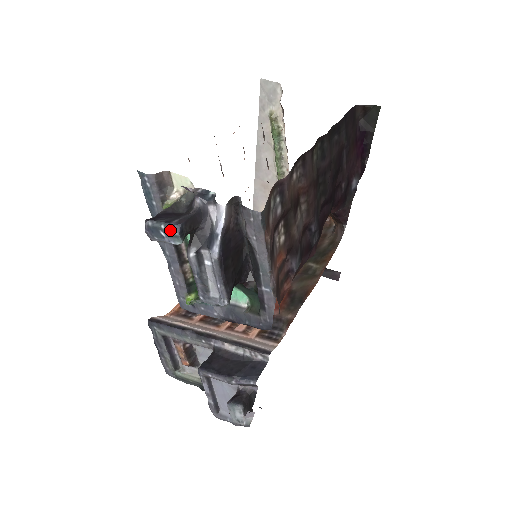
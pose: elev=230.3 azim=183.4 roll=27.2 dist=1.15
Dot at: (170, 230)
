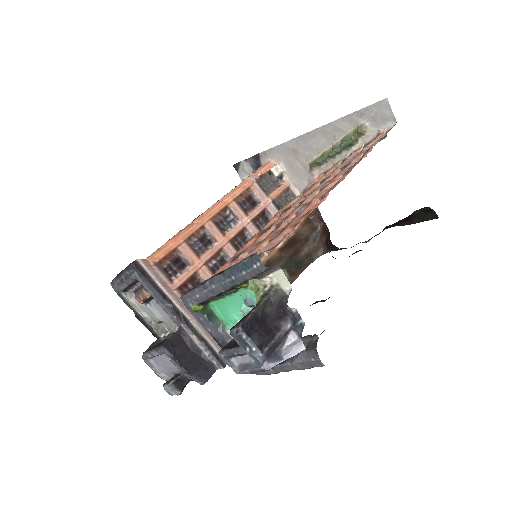
Dot at: (258, 356)
